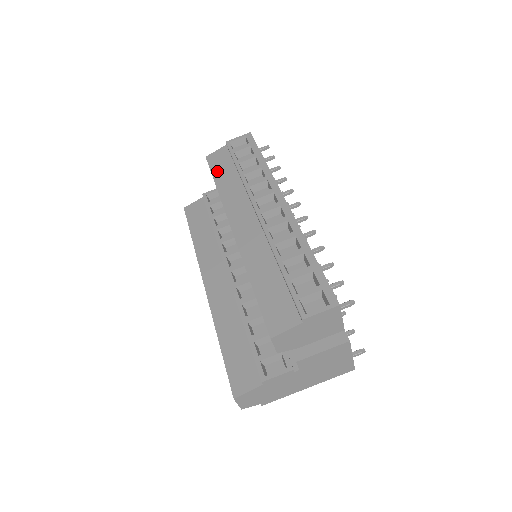
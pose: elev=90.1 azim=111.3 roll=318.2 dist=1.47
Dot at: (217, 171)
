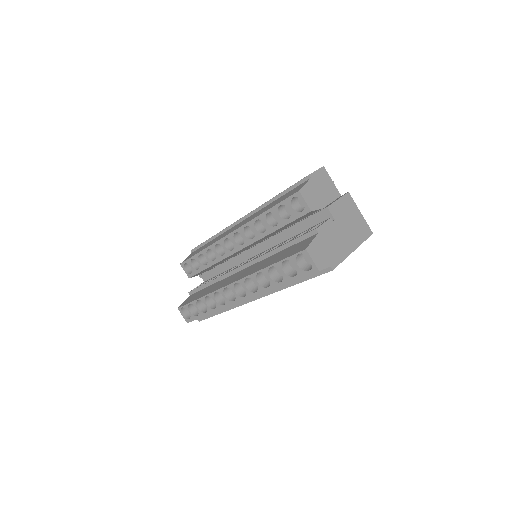
Dot at: (195, 253)
